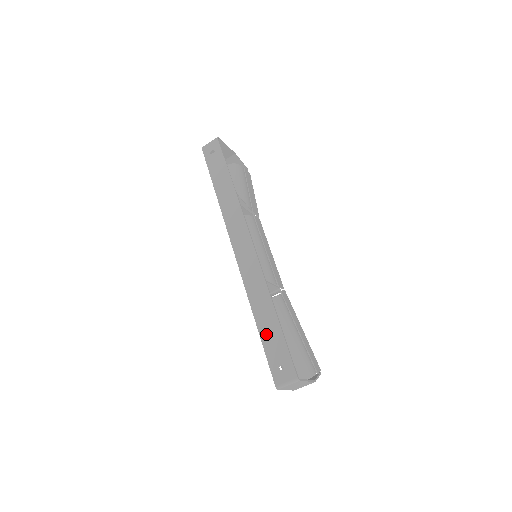
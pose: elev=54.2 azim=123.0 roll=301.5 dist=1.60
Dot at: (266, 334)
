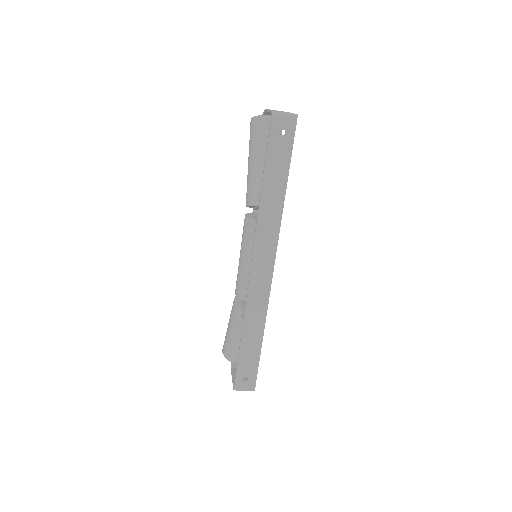
Dot at: (246, 352)
